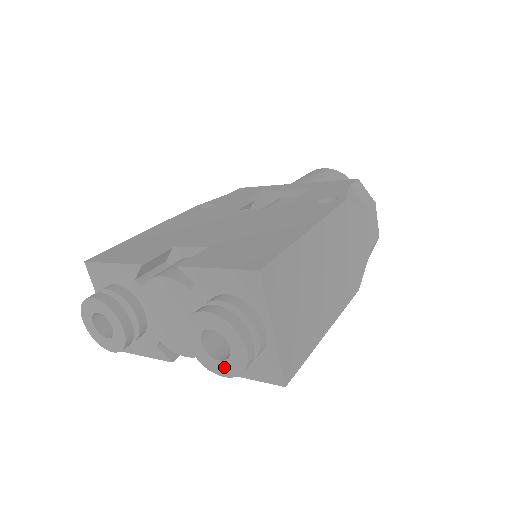
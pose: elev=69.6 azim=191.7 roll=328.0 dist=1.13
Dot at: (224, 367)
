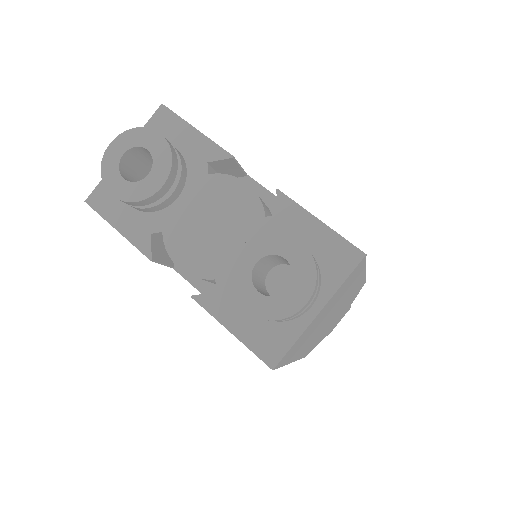
Dot at: (257, 301)
